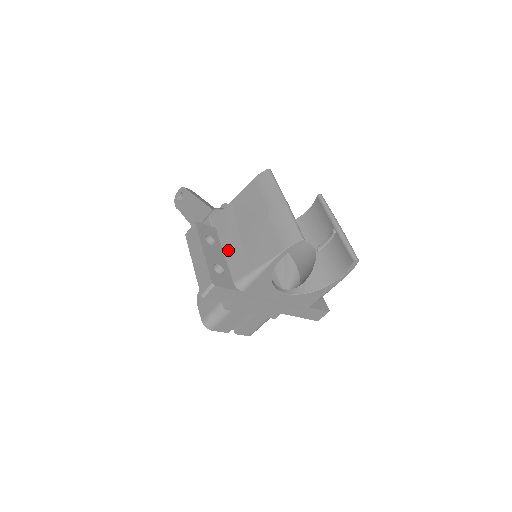
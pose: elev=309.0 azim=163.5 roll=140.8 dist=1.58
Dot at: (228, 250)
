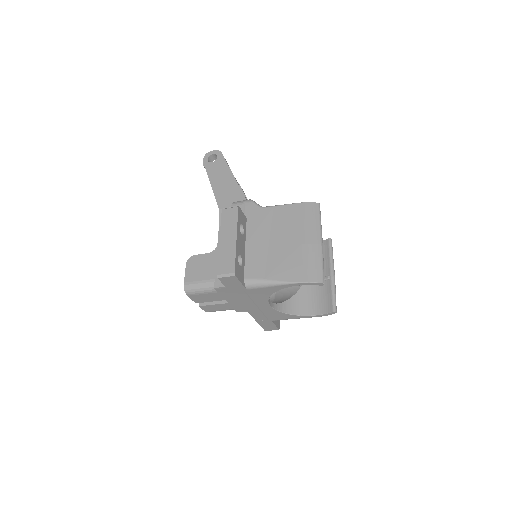
Dot at: (251, 247)
